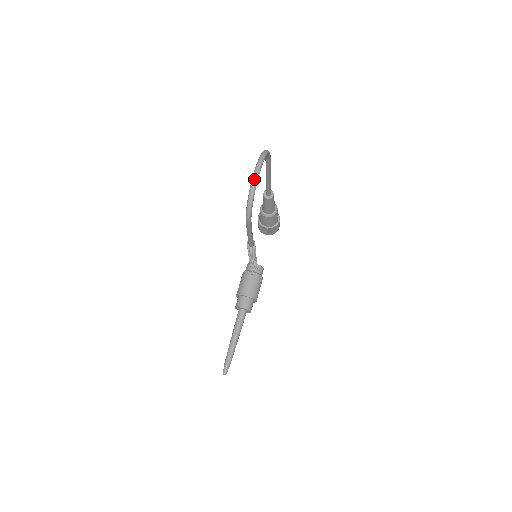
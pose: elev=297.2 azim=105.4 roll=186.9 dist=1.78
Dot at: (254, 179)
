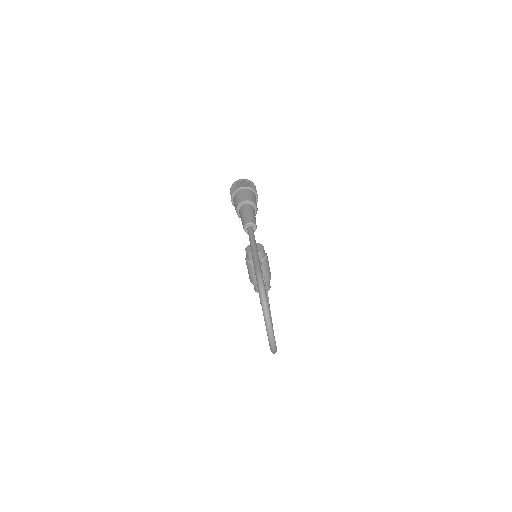
Dot at: (273, 347)
